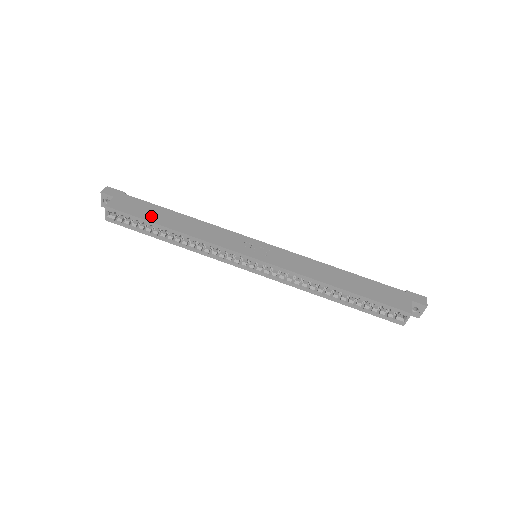
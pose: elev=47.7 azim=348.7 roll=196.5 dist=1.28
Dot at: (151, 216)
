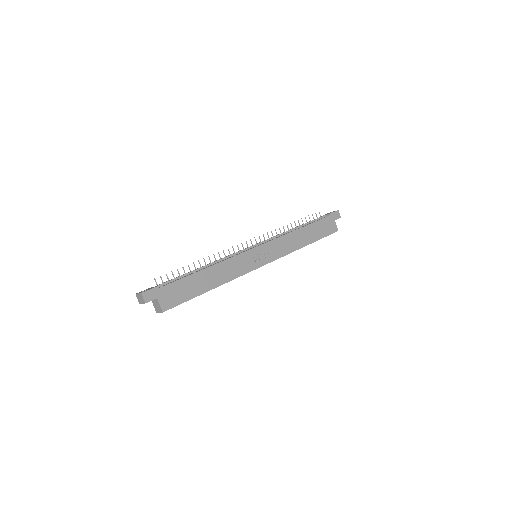
Dot at: (194, 291)
